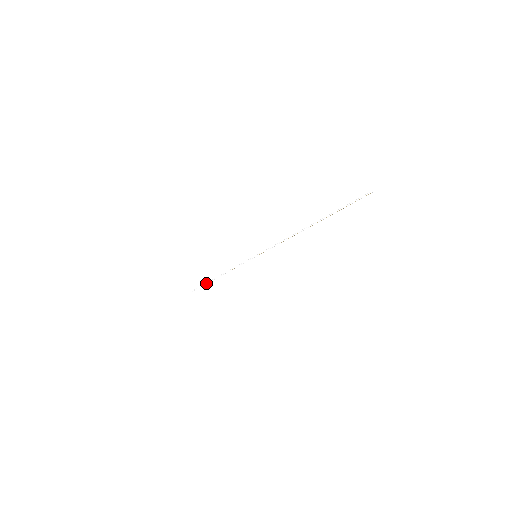
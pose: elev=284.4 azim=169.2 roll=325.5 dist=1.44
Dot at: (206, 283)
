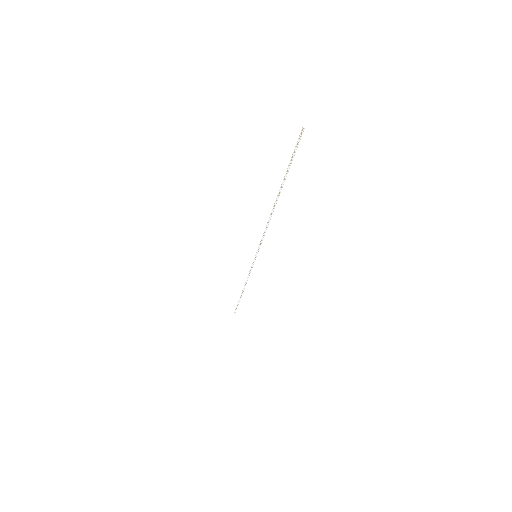
Dot at: (239, 299)
